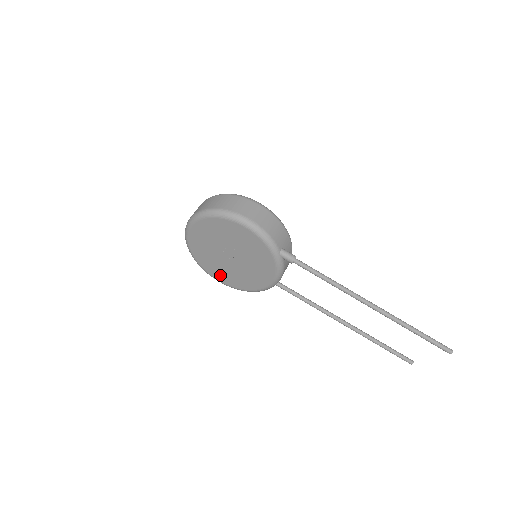
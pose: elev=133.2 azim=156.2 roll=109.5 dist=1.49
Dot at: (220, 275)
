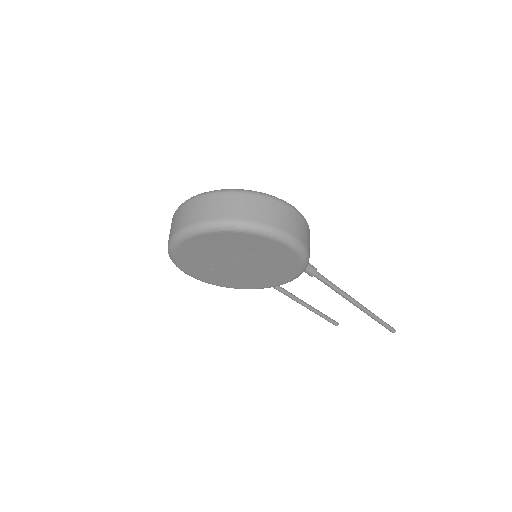
Dot at: (200, 273)
